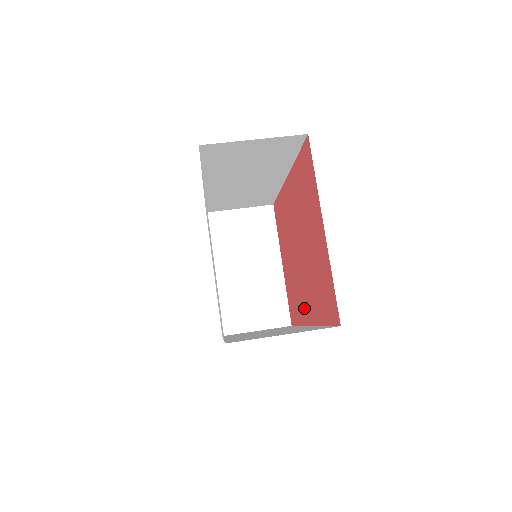
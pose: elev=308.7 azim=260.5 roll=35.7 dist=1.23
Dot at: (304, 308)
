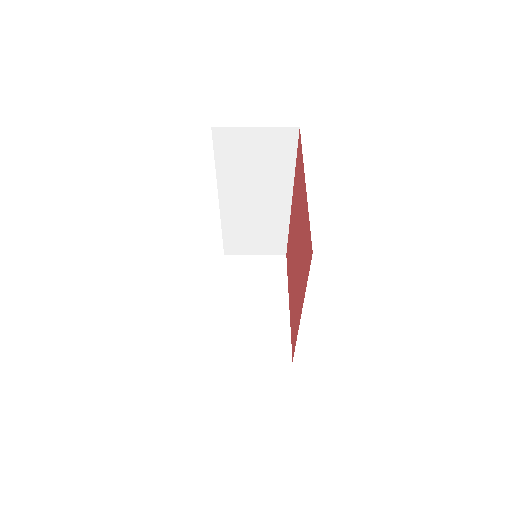
Dot at: (298, 309)
